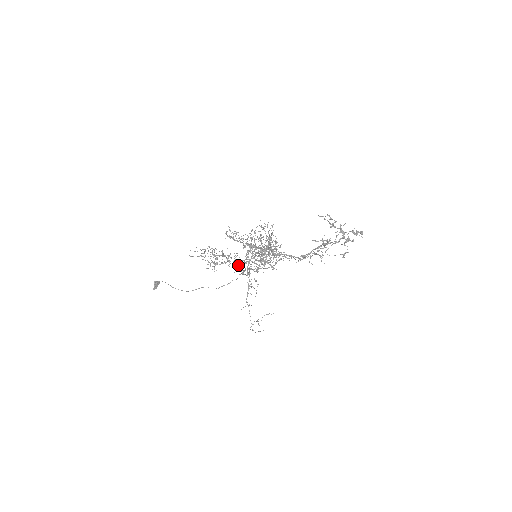
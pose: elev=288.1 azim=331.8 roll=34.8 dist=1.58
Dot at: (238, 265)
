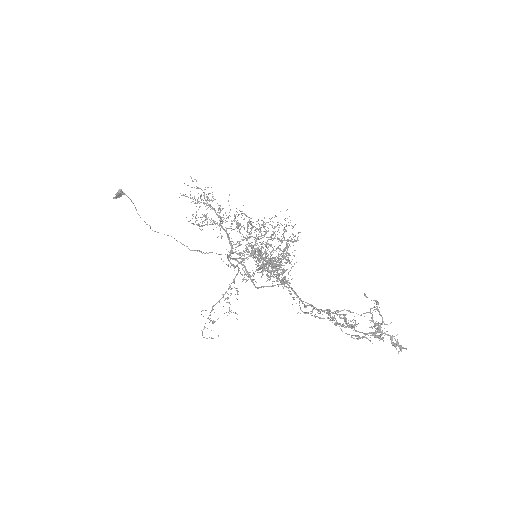
Dot at: (229, 241)
